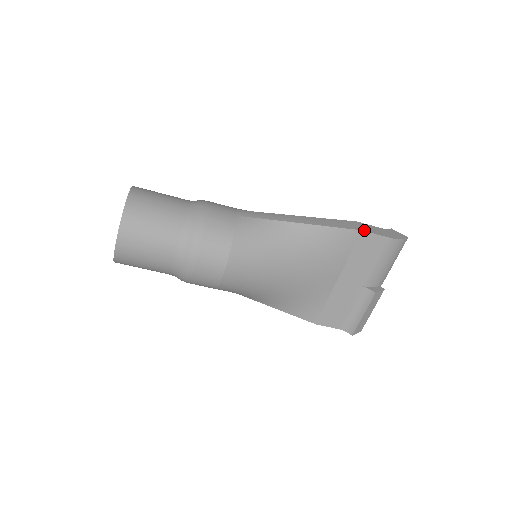
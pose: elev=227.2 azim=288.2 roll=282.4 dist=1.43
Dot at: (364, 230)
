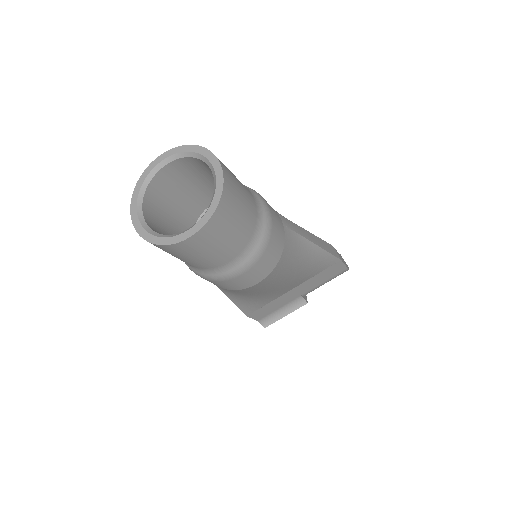
Dot at: (341, 260)
